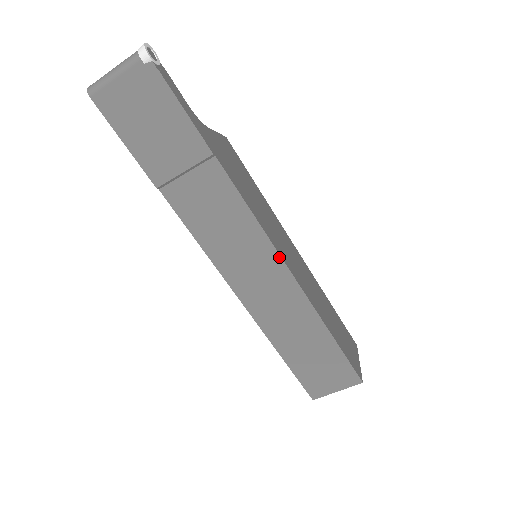
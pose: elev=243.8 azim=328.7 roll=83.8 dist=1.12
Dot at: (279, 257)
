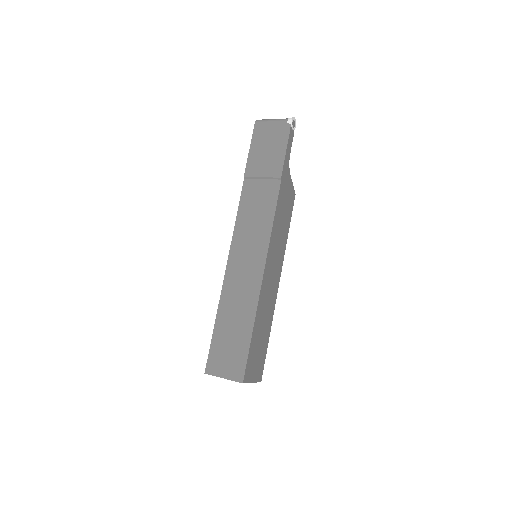
Dot at: (266, 254)
